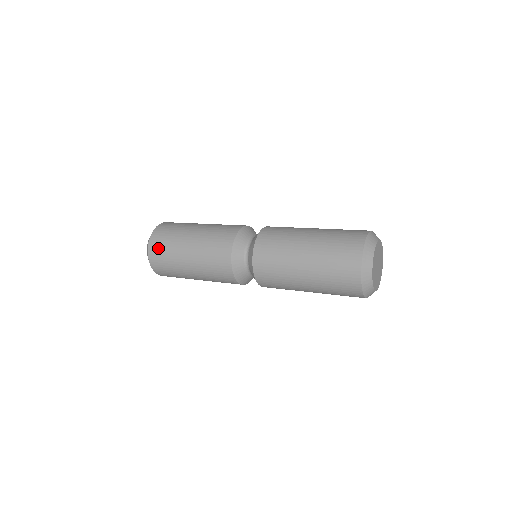
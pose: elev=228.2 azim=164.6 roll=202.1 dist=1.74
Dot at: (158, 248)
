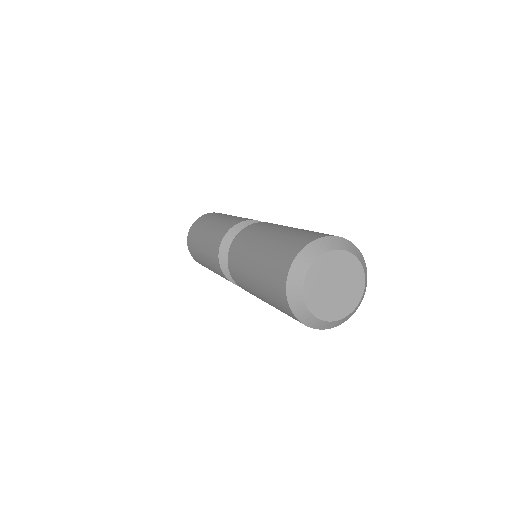
Dot at: (195, 258)
